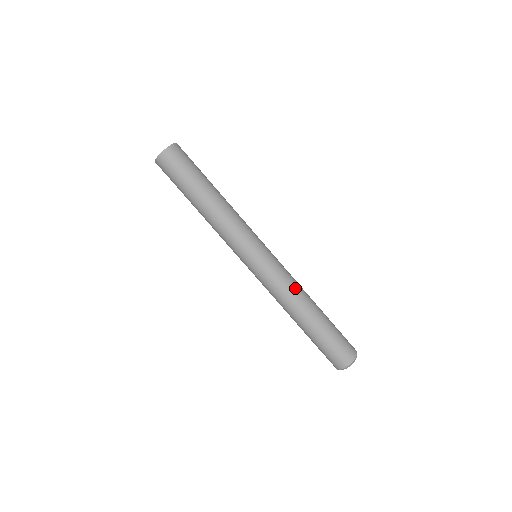
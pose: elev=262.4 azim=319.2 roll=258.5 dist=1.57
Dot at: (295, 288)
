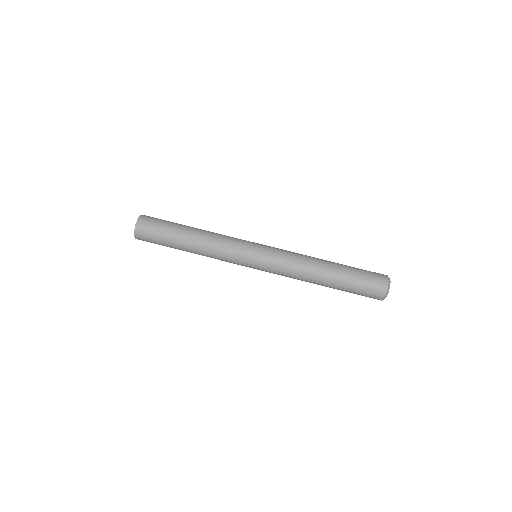
Dot at: (301, 260)
